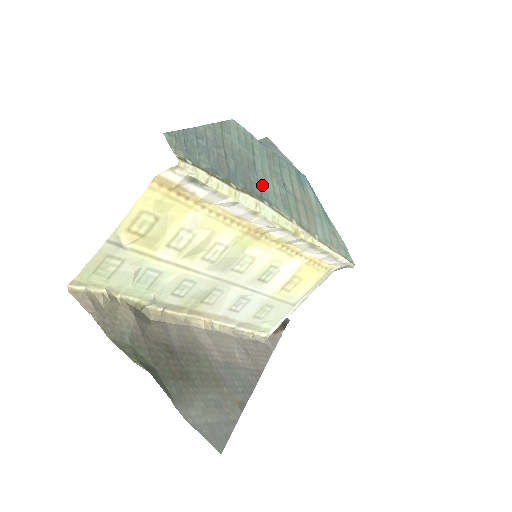
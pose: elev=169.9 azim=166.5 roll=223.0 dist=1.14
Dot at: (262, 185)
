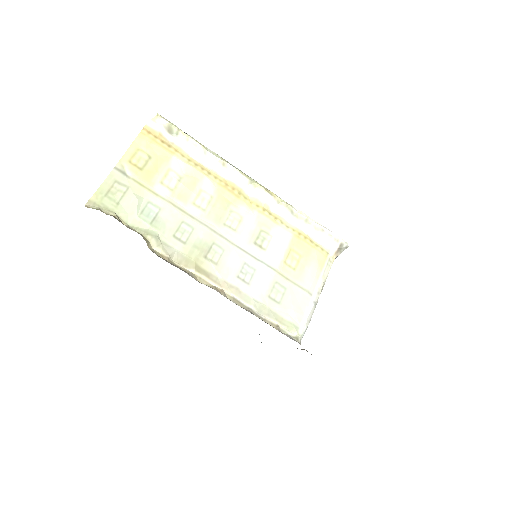
Dot at: occluded
